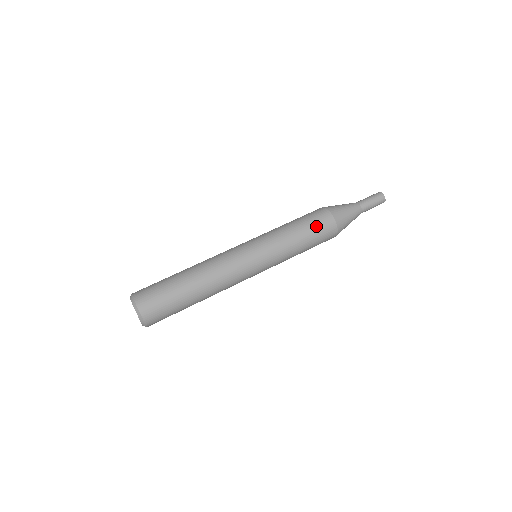
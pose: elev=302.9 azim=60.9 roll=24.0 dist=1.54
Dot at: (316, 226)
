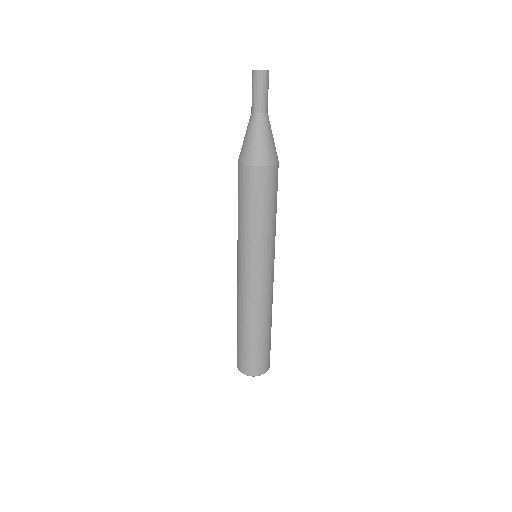
Dot at: (273, 191)
